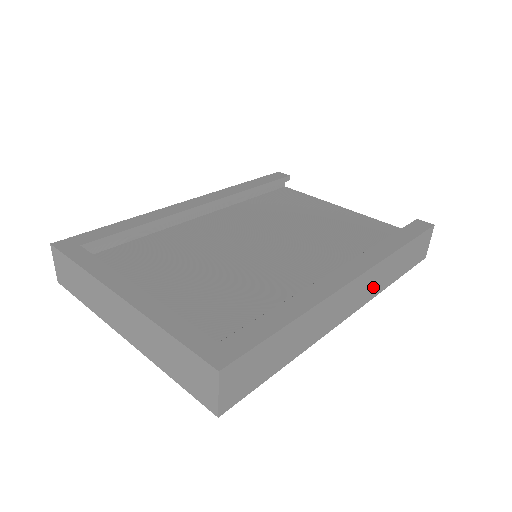
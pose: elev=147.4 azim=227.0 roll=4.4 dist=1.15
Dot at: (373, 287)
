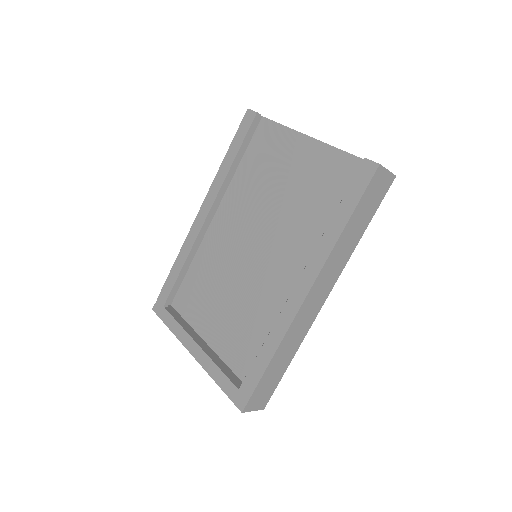
Dot at: (335, 270)
